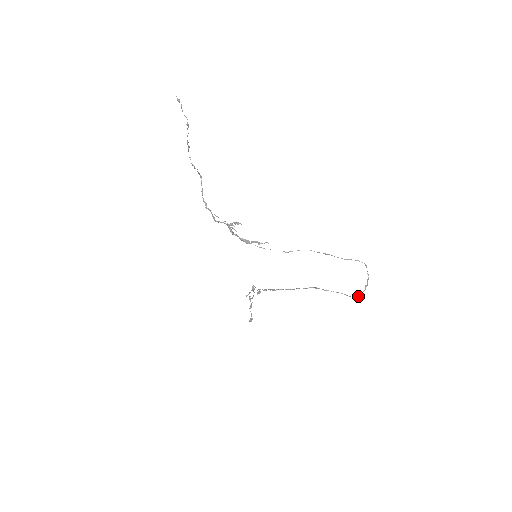
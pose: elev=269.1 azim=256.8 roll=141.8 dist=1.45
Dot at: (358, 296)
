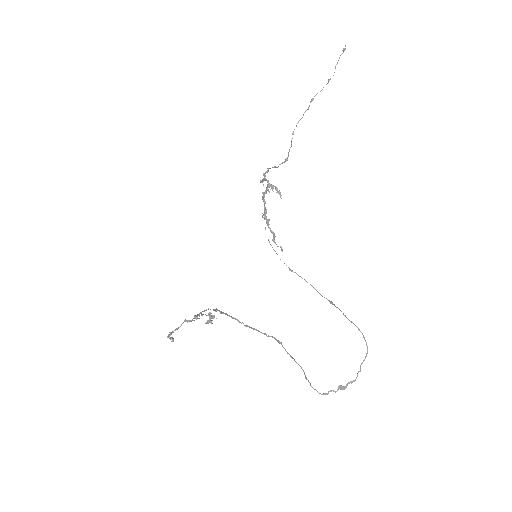
Dot at: occluded
